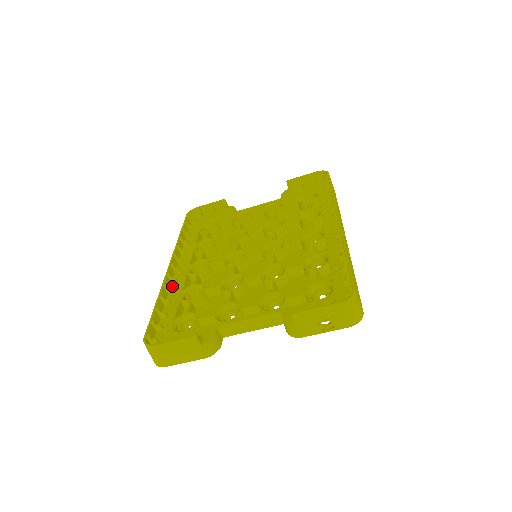
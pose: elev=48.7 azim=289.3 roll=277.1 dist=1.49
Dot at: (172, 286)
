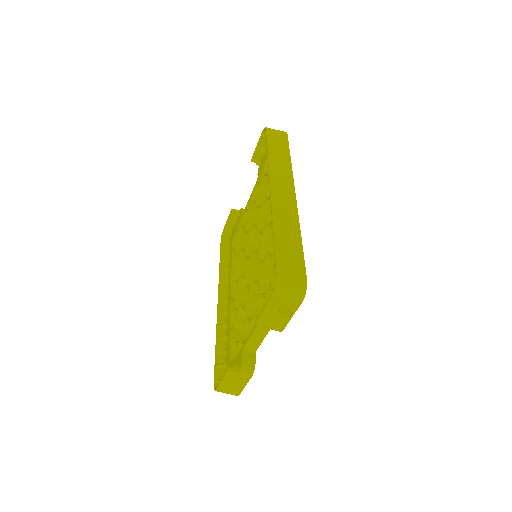
Dot at: (227, 319)
